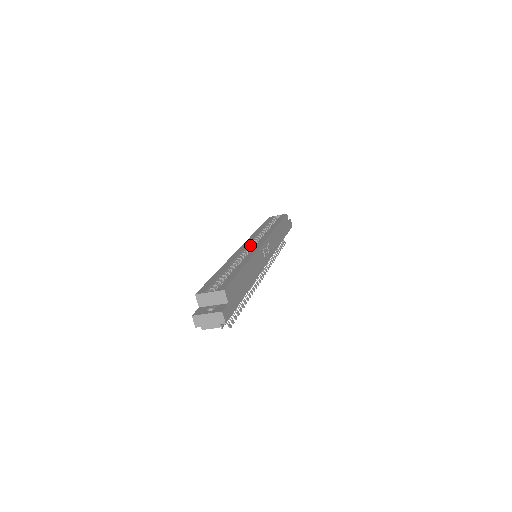
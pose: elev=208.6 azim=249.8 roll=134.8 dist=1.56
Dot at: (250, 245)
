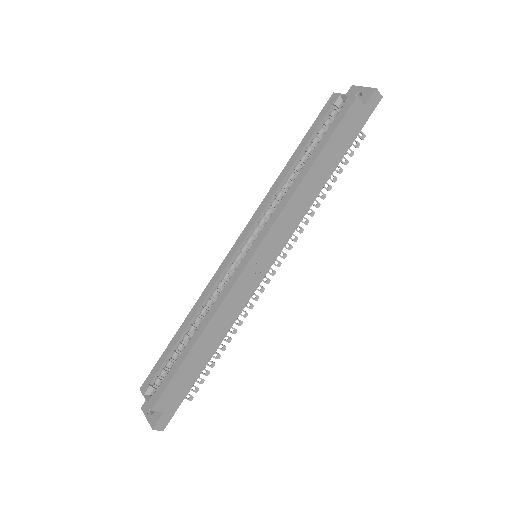
Dot at: (243, 246)
